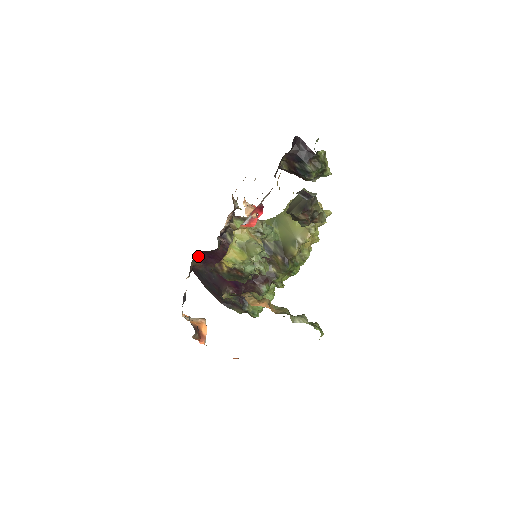
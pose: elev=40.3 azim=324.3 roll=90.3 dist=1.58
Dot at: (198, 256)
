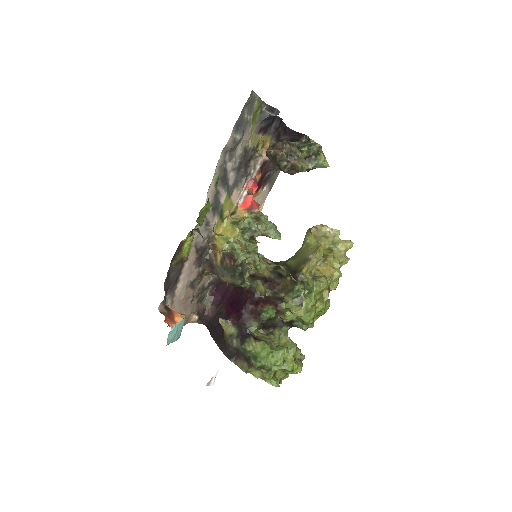
Dot at: (211, 295)
